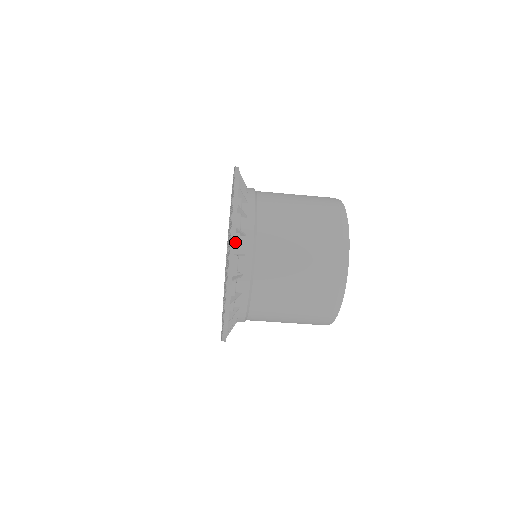
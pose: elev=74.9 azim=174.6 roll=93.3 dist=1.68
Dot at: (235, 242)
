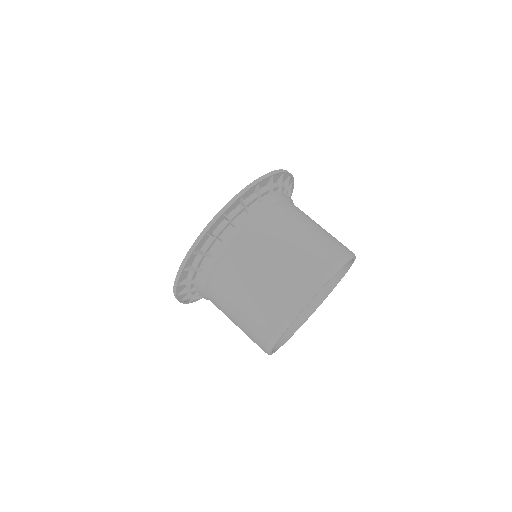
Dot at: (220, 226)
